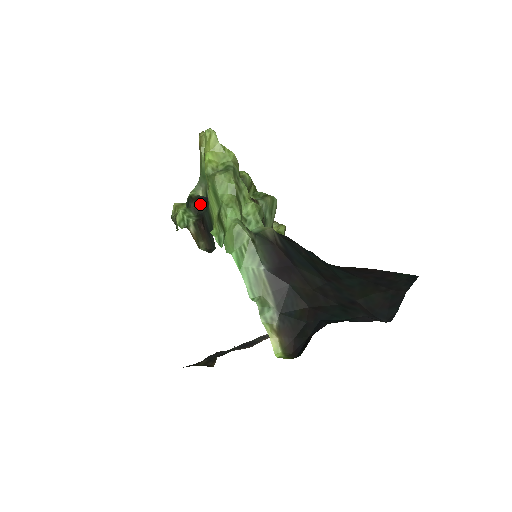
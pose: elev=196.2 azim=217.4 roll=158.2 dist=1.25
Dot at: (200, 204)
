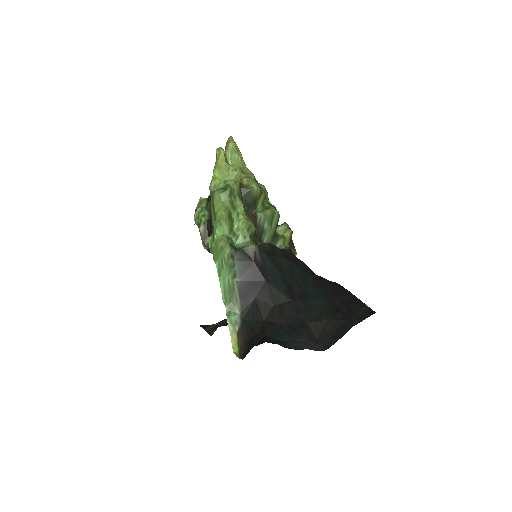
Dot at: occluded
